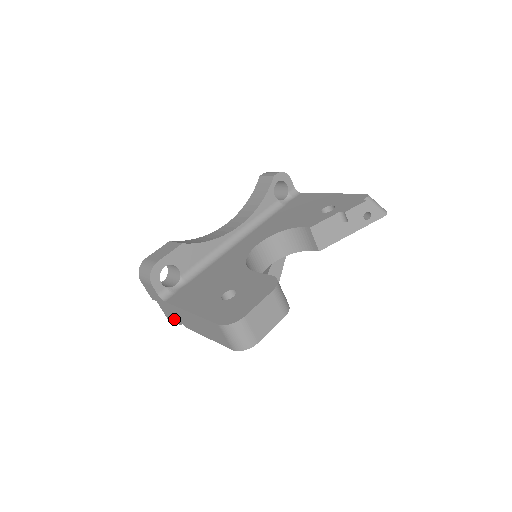
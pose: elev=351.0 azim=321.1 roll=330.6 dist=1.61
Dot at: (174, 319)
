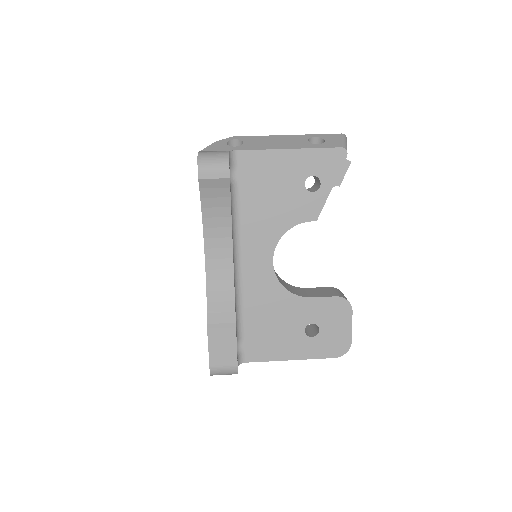
Dot at: occluded
